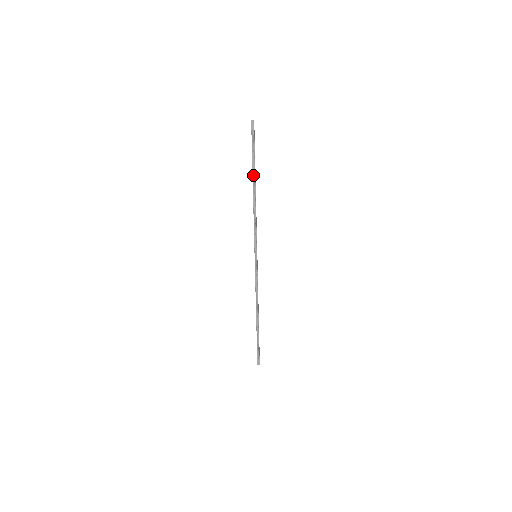
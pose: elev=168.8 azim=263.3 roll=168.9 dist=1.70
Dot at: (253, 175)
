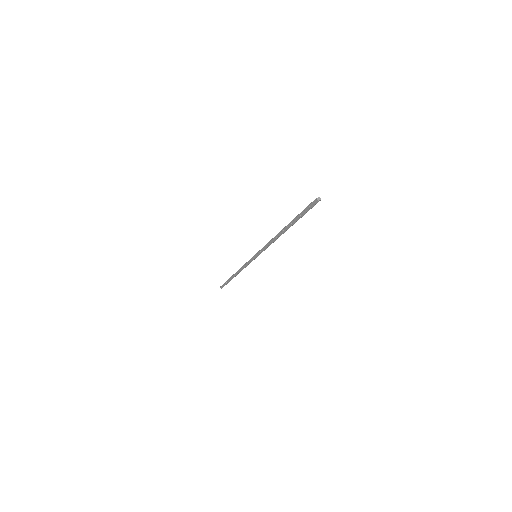
Dot at: (290, 226)
